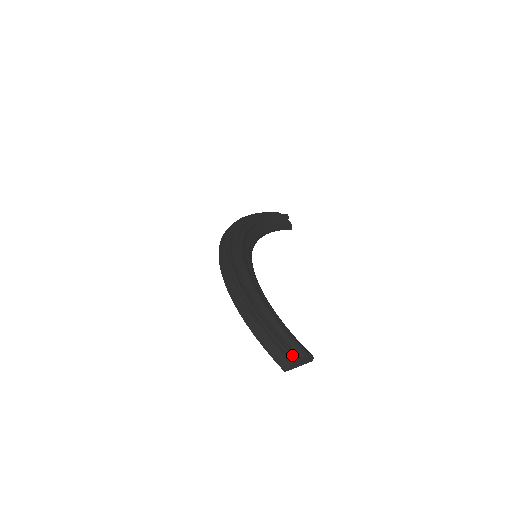
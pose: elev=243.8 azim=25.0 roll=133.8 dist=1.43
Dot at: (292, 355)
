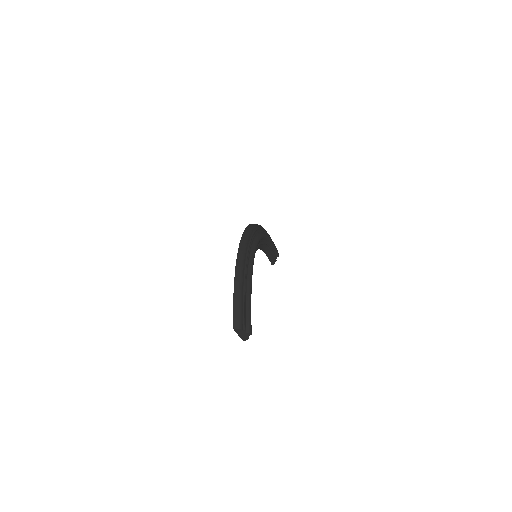
Dot at: (245, 325)
